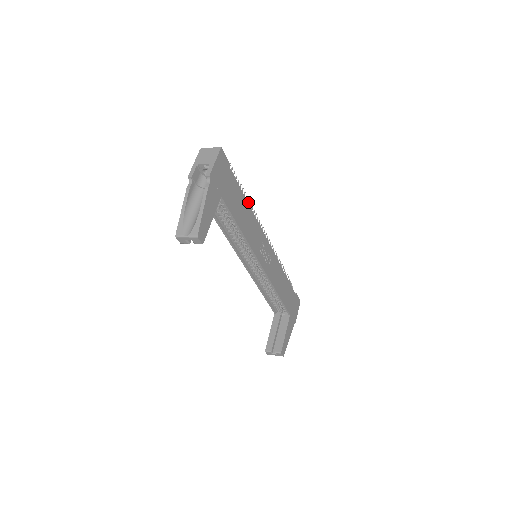
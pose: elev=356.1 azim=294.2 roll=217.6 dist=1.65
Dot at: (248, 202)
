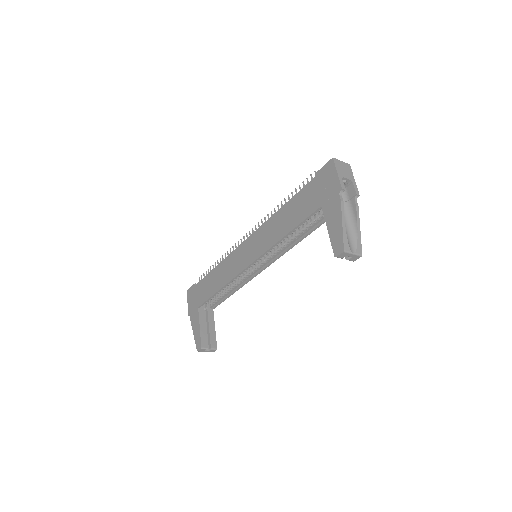
Dot at: occluded
